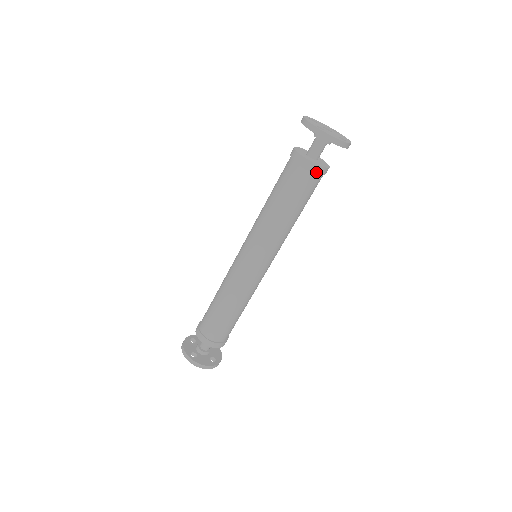
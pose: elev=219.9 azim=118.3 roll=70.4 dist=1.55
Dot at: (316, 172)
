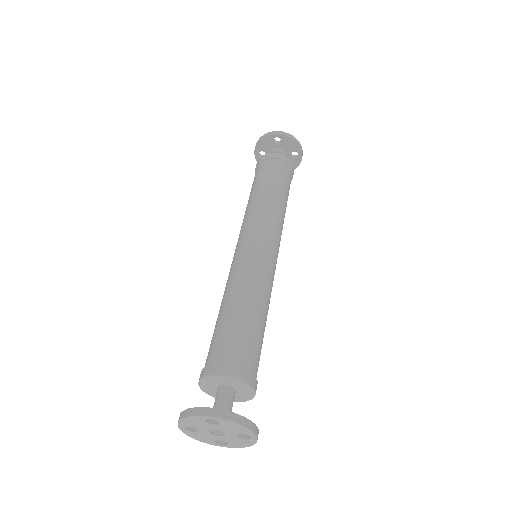
Dot at: (289, 164)
